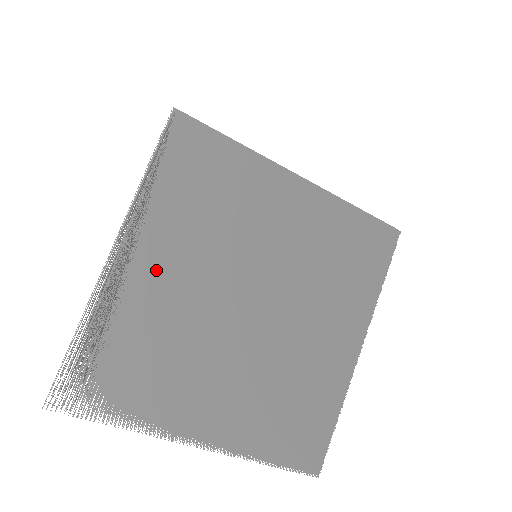
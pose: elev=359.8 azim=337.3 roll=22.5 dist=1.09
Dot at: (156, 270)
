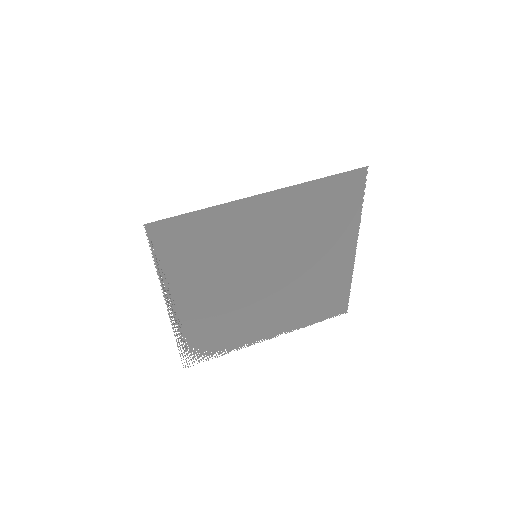
Dot at: (198, 300)
